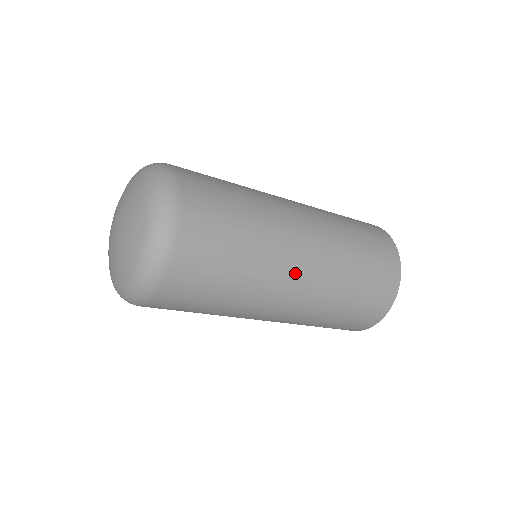
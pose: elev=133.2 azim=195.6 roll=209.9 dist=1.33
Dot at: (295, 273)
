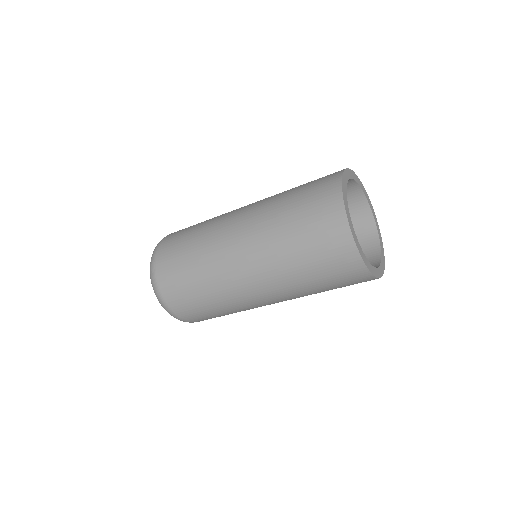
Dot at: (264, 303)
